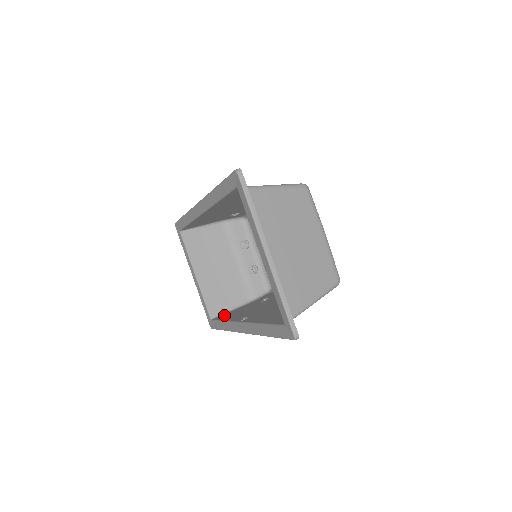
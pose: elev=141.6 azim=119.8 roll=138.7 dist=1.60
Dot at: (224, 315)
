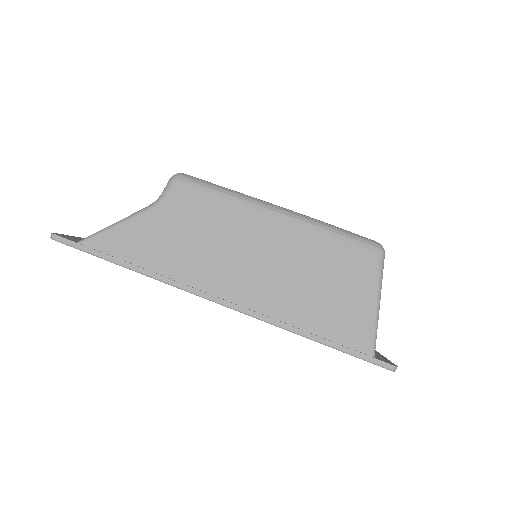
Dot at: occluded
